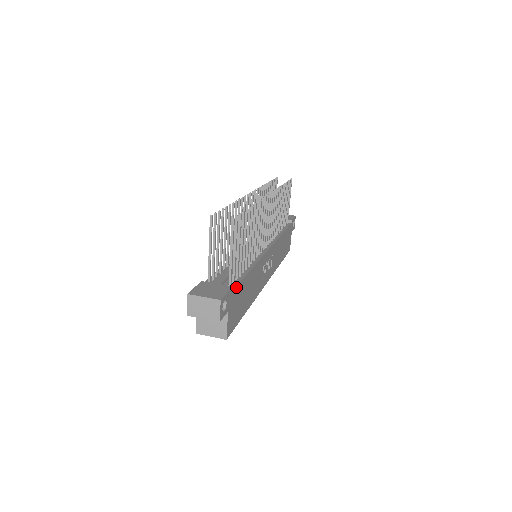
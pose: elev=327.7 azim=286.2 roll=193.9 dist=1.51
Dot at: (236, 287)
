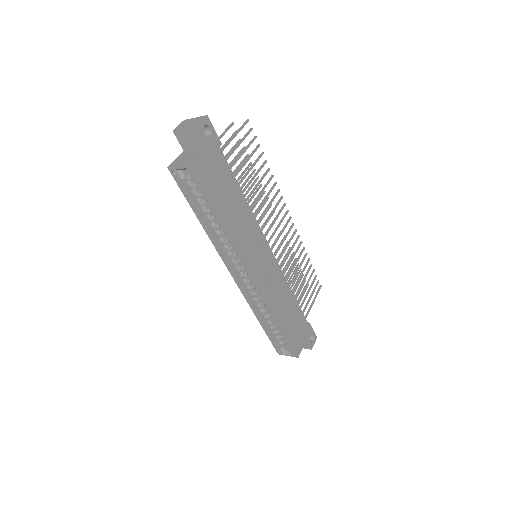
Dot at: (224, 158)
